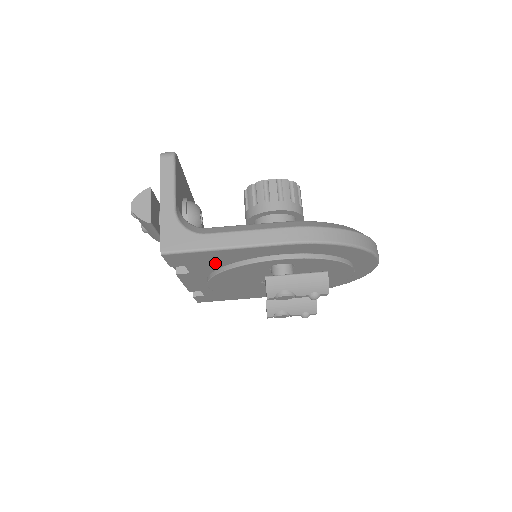
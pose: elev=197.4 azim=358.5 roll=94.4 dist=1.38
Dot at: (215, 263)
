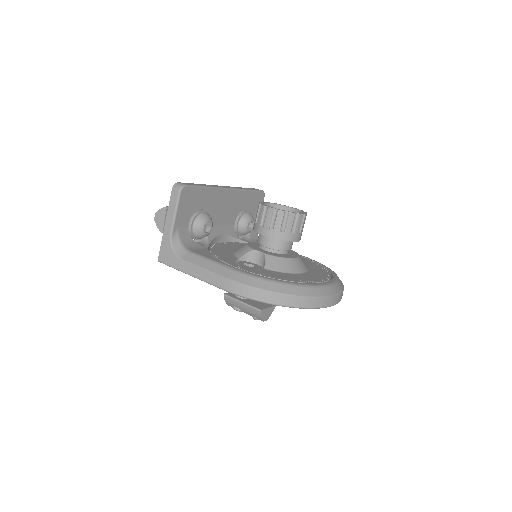
Dot at: occluded
